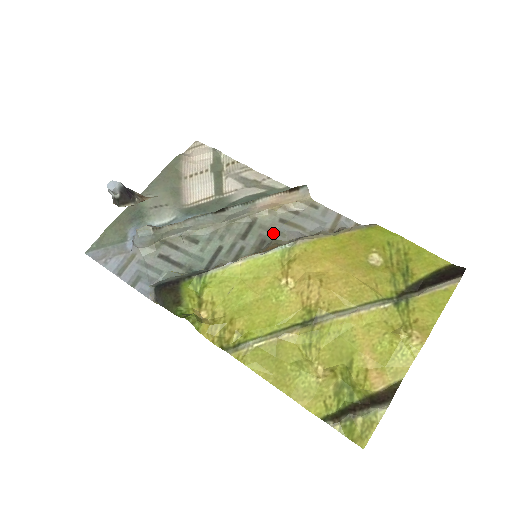
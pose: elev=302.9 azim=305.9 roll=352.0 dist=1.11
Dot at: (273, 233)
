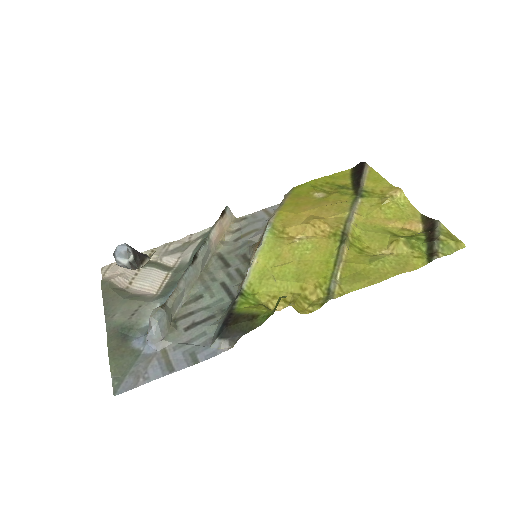
Dot at: (243, 247)
